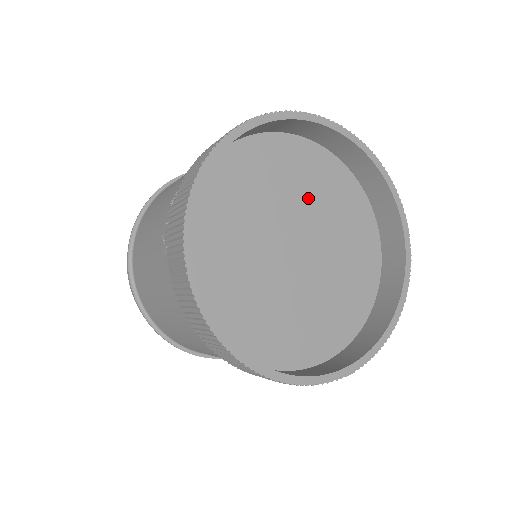
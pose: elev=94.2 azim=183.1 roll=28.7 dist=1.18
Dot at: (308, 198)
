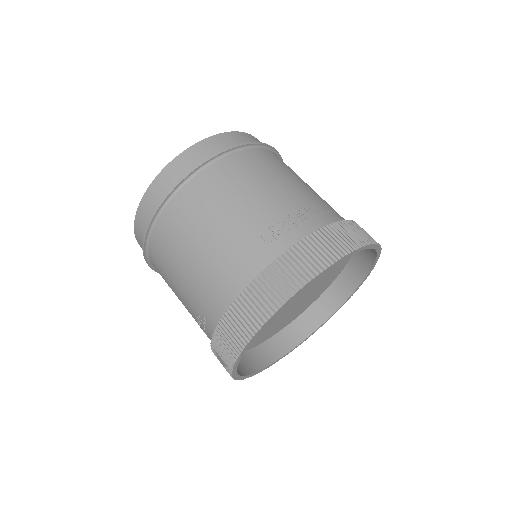
Dot at: (321, 277)
